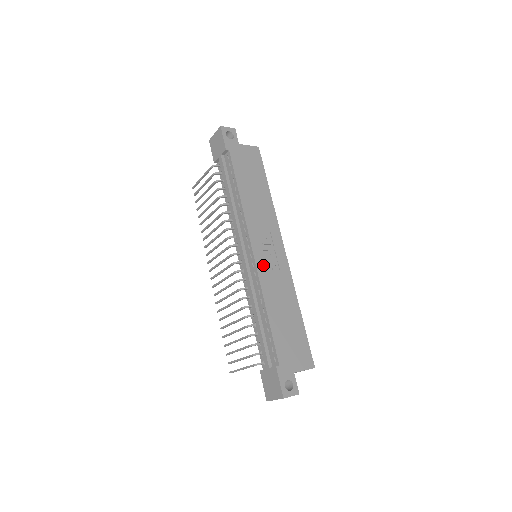
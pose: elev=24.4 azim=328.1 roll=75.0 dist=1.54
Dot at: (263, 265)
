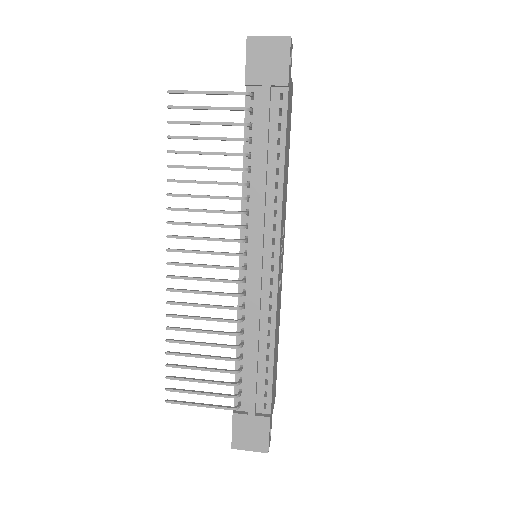
Dot at: occluded
